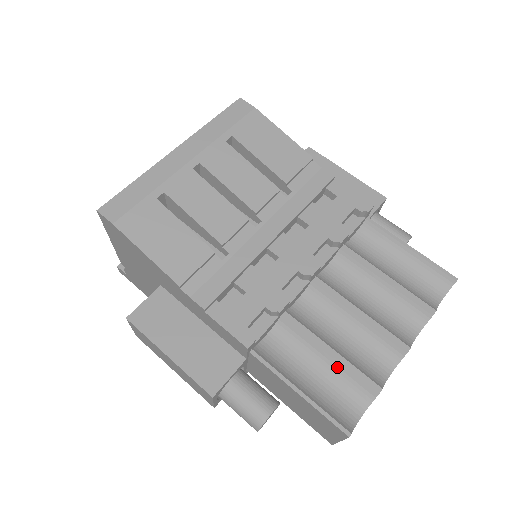
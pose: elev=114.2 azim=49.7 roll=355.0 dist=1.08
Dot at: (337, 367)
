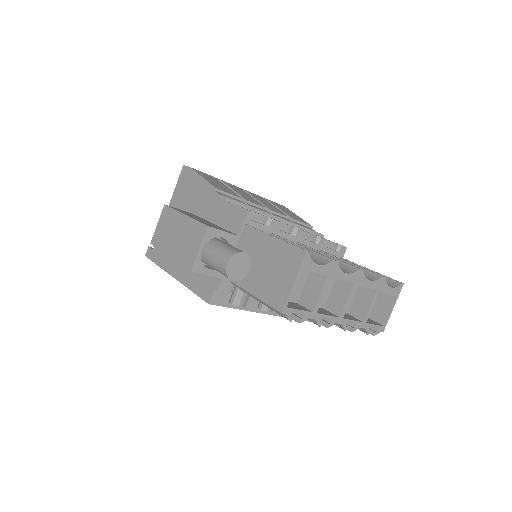
Dot at: occluded
